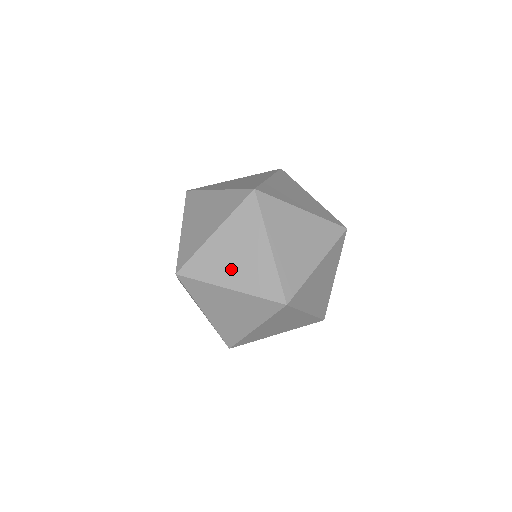
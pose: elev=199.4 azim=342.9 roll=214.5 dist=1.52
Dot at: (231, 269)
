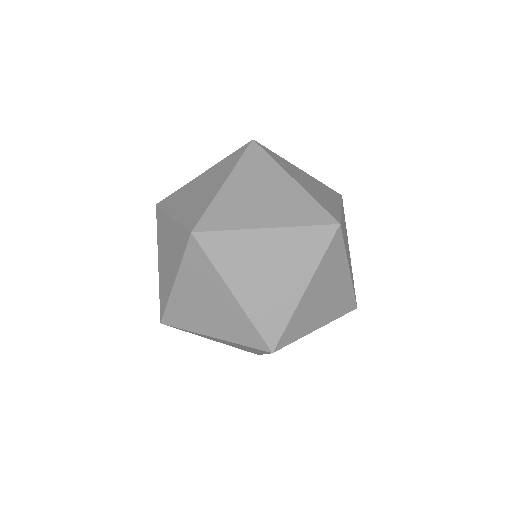
Dot at: (205, 318)
